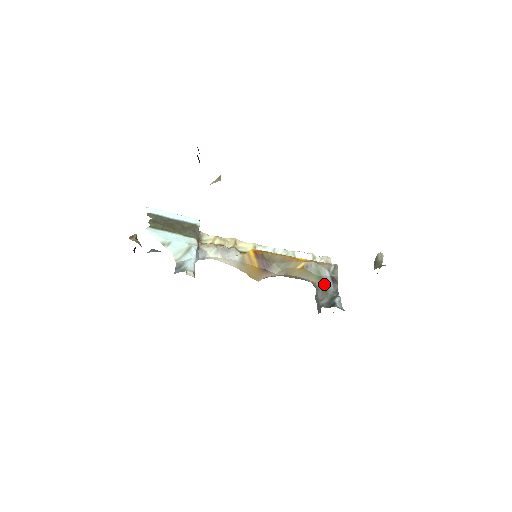
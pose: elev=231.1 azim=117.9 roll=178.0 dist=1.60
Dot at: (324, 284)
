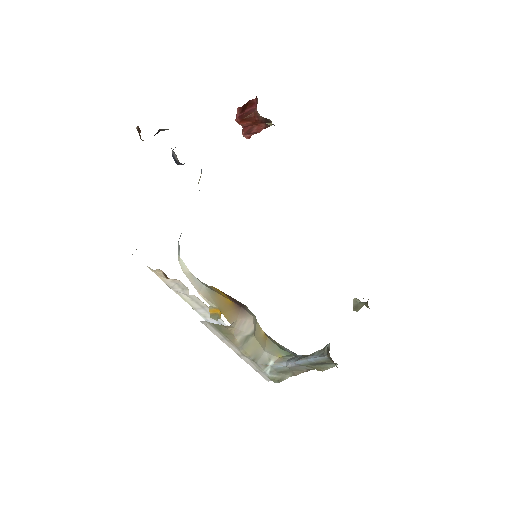
Dot at: (295, 355)
